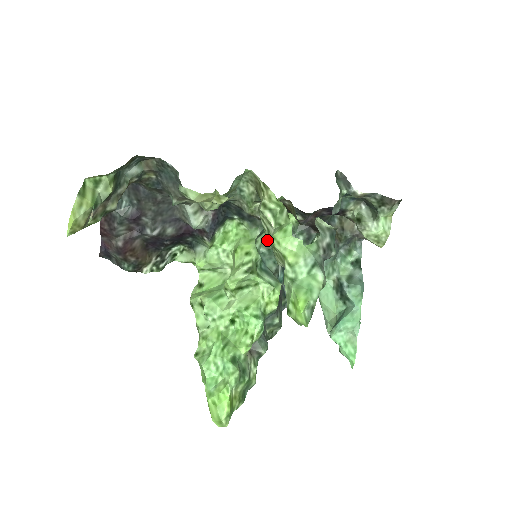
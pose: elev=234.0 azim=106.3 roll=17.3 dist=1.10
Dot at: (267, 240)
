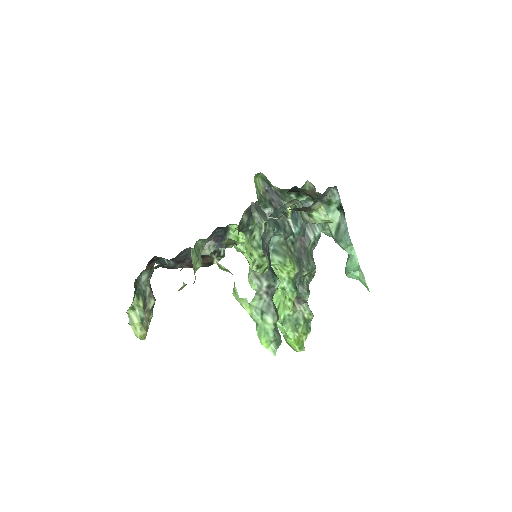
Dot at: occluded
